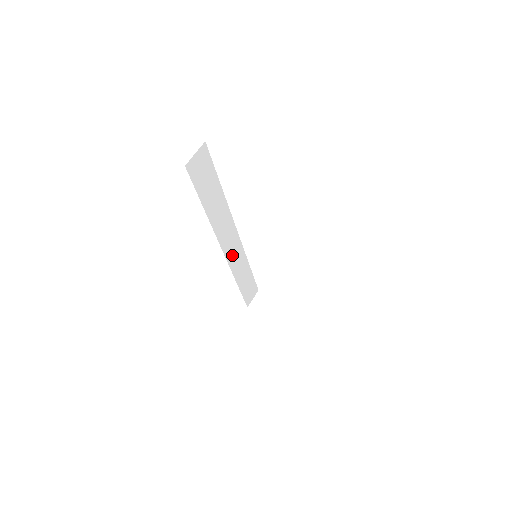
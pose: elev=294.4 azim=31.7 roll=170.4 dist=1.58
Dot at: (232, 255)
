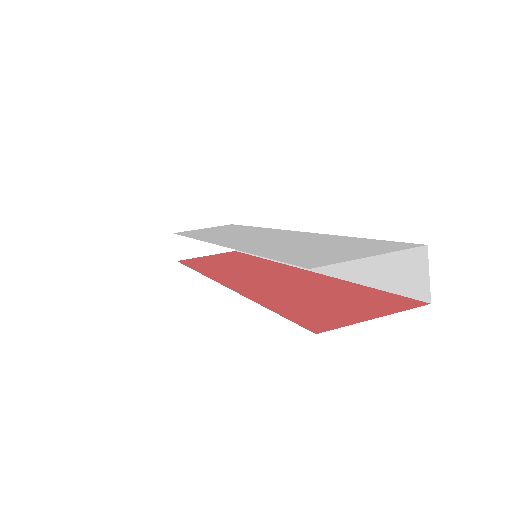
Dot at: occluded
